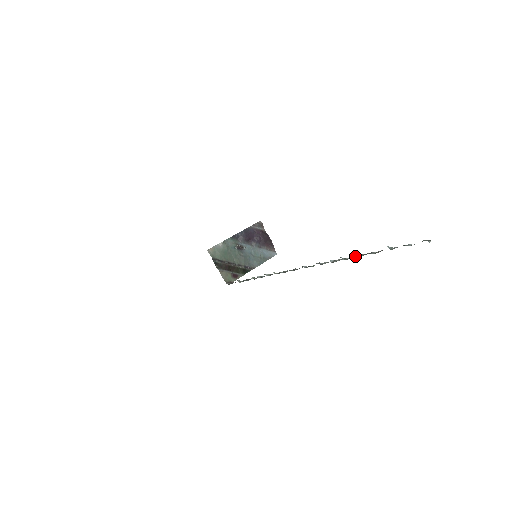
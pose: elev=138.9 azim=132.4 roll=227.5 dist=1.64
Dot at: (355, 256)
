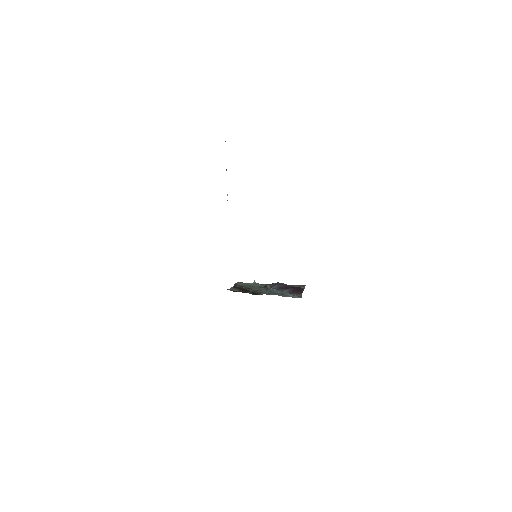
Dot at: occluded
